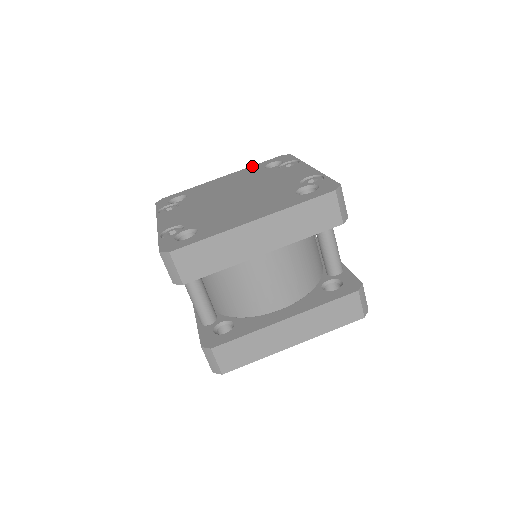
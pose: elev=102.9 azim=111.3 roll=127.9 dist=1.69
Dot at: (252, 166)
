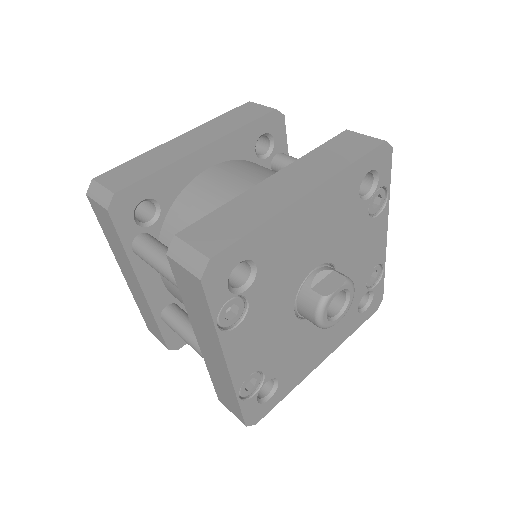
Dot at: occluded
